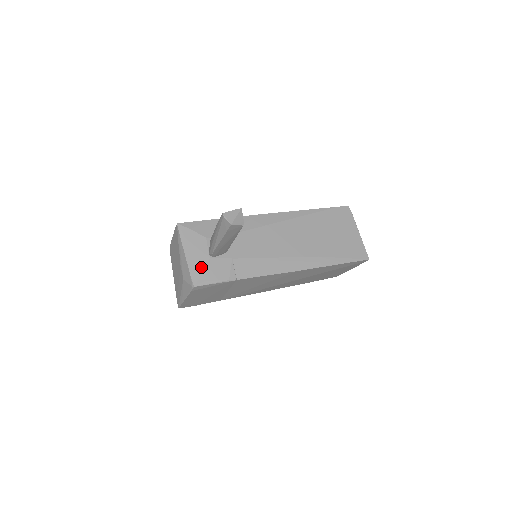
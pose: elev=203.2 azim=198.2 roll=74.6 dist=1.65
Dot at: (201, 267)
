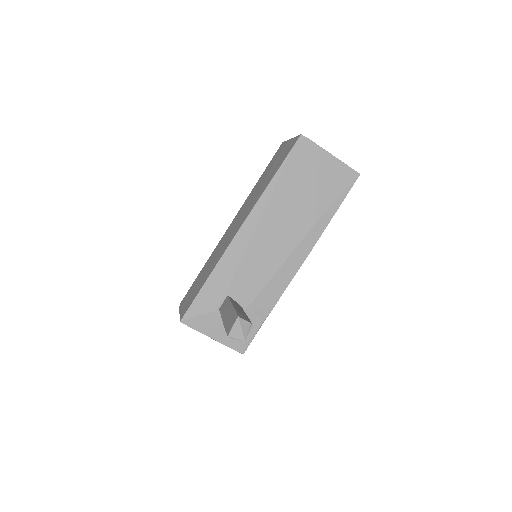
Dot at: occluded
